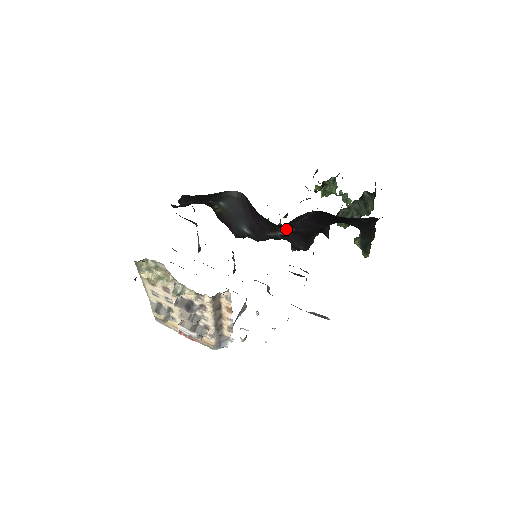
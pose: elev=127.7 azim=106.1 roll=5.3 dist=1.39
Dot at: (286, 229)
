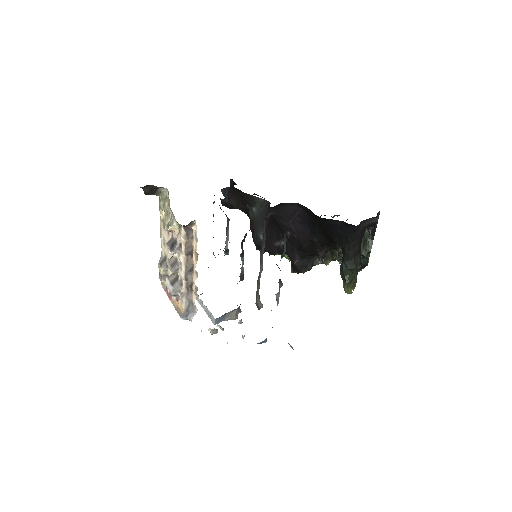
Dot at: occluded
